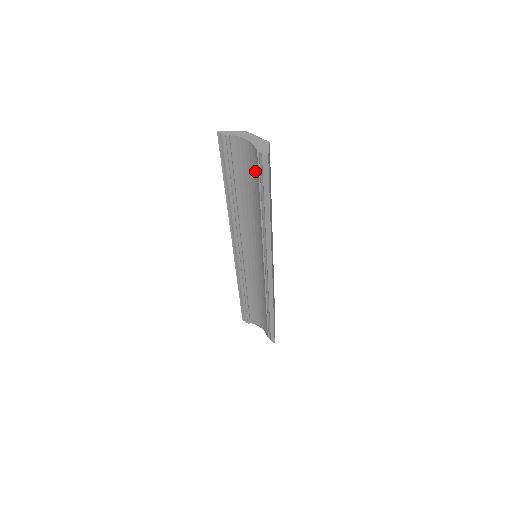
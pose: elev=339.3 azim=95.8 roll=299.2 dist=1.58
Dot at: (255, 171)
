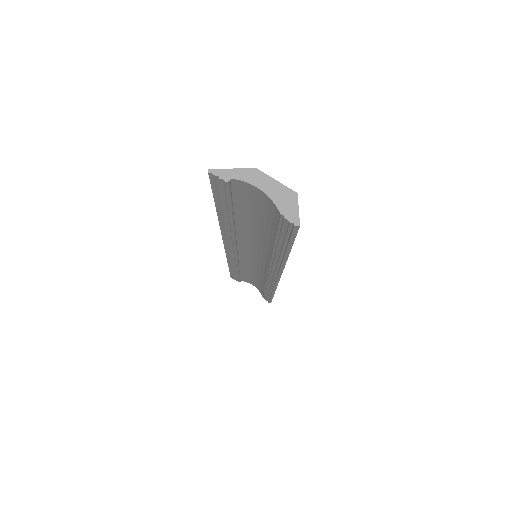
Dot at: (270, 219)
